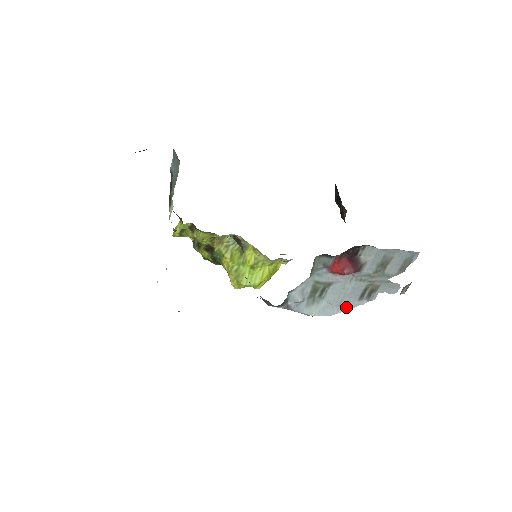
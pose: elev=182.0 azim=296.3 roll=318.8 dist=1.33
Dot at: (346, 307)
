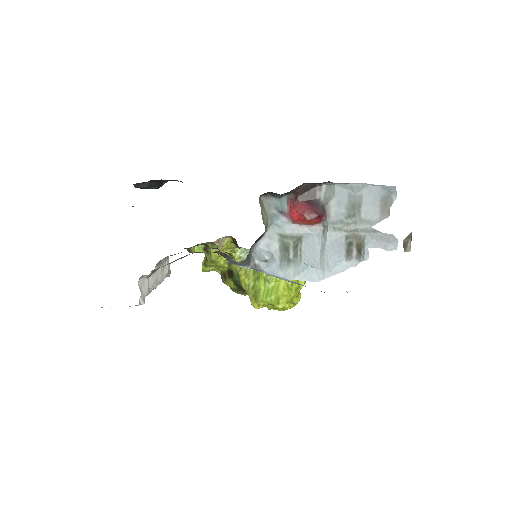
Dot at: (333, 270)
